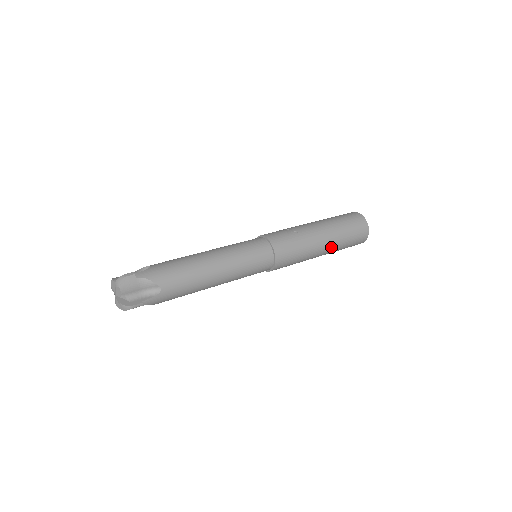
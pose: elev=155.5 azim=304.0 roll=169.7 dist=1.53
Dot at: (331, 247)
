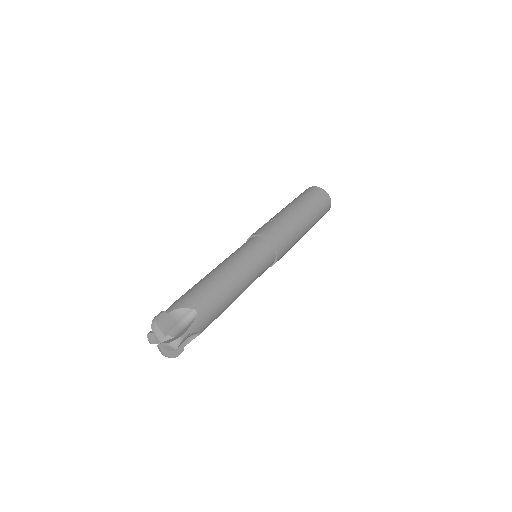
Dot at: (309, 217)
